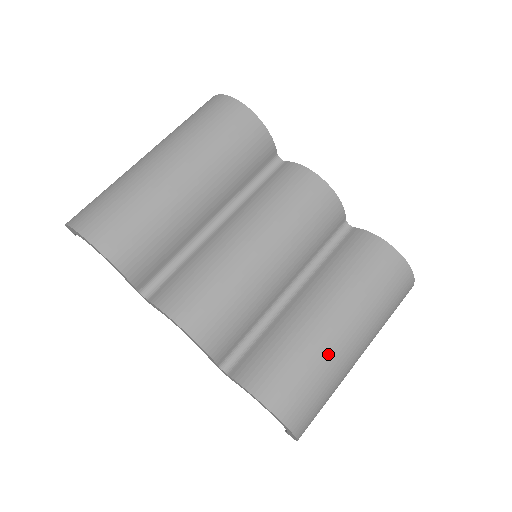
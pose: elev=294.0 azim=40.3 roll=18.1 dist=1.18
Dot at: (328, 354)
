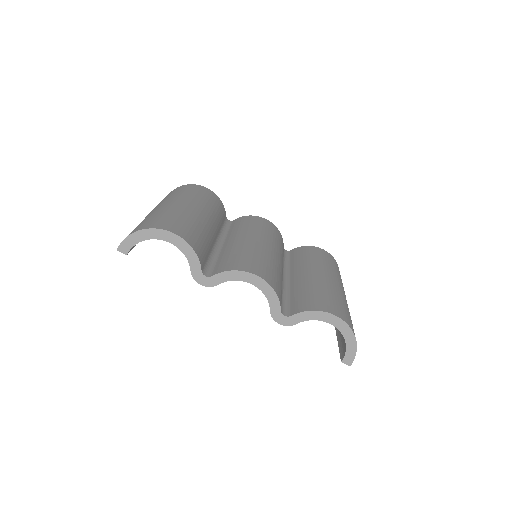
Dot at: (337, 291)
